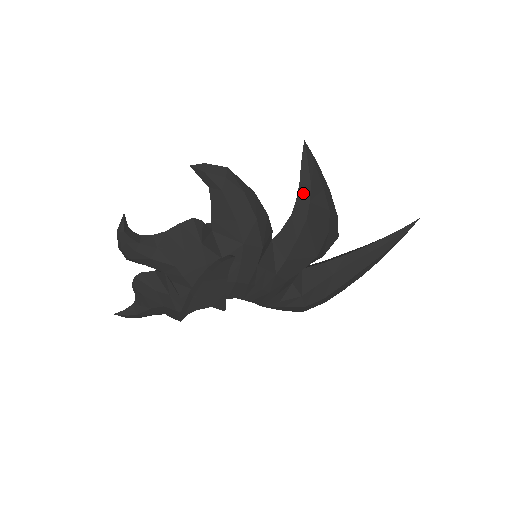
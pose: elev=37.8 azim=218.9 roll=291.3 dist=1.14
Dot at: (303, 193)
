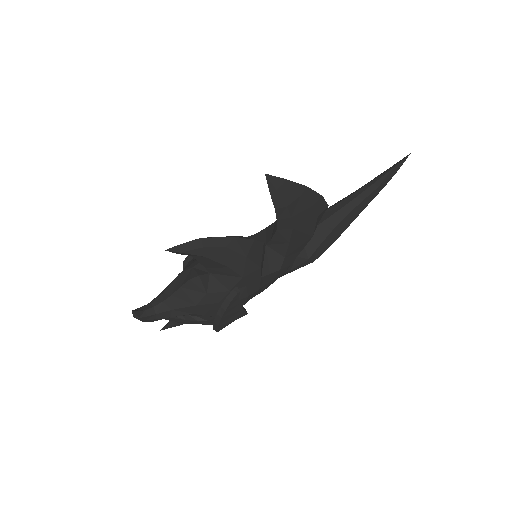
Dot at: (281, 214)
